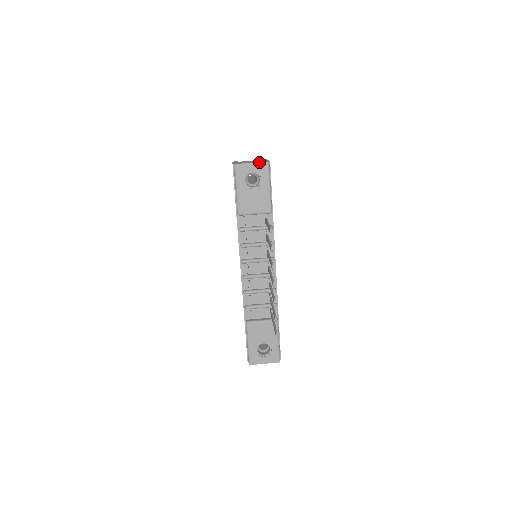
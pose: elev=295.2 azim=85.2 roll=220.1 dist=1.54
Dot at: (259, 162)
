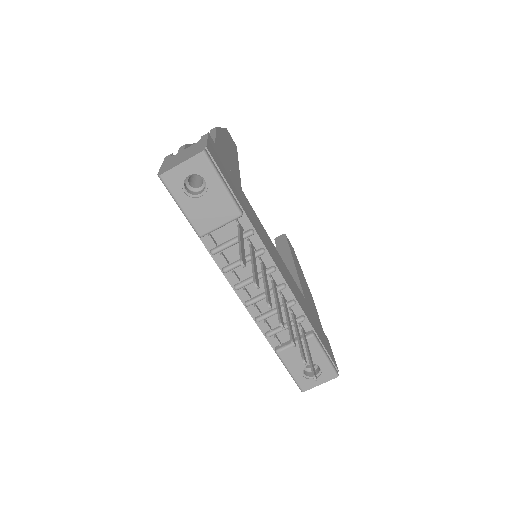
Dot at: (190, 157)
